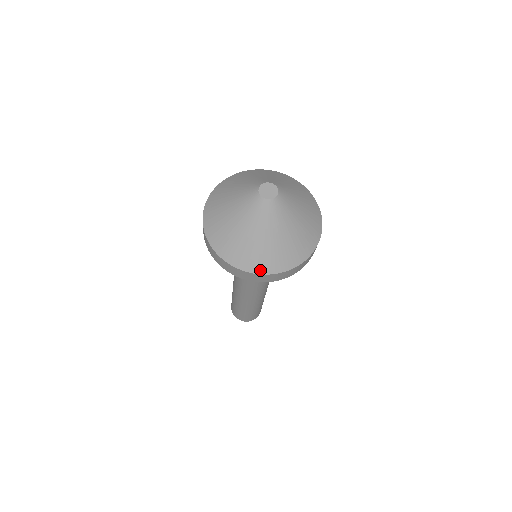
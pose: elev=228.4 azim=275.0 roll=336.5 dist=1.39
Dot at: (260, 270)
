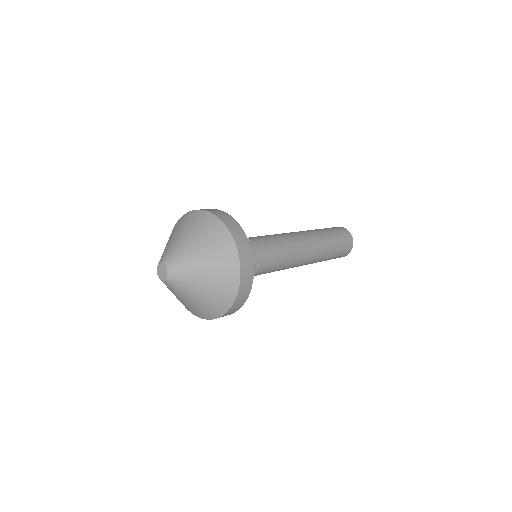
Dot at: (219, 314)
